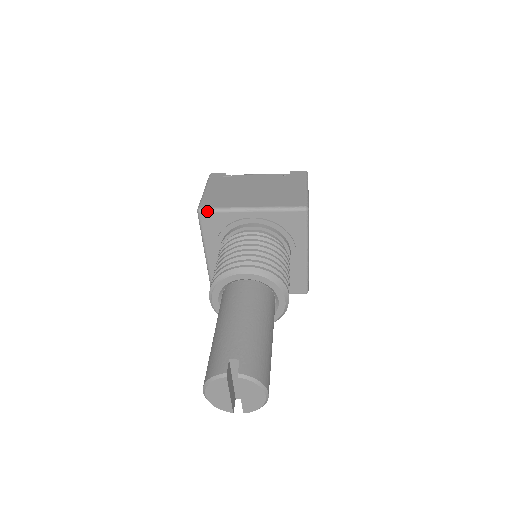
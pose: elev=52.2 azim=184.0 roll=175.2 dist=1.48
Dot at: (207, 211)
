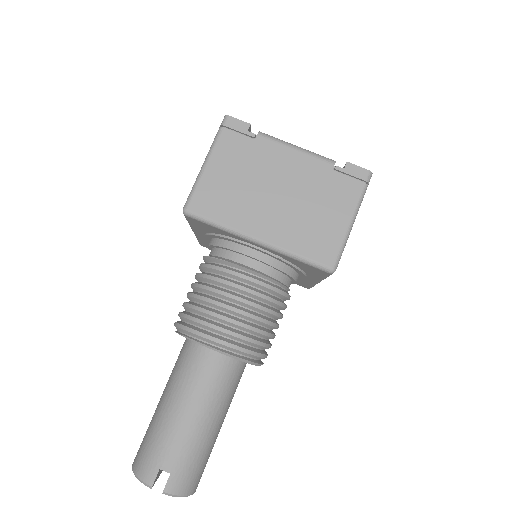
Dot at: (196, 218)
